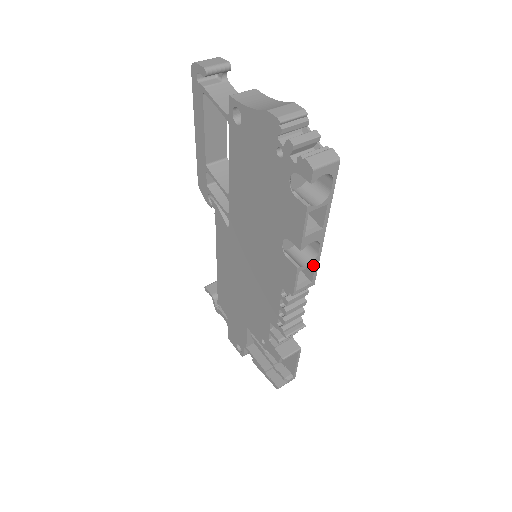
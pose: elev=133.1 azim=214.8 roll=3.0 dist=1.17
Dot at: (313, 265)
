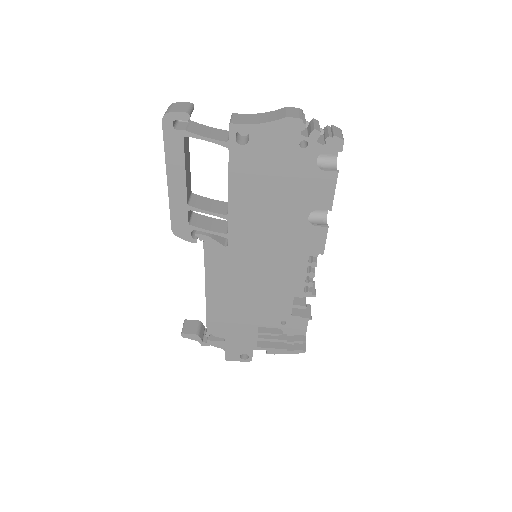
Dot at: occluded
